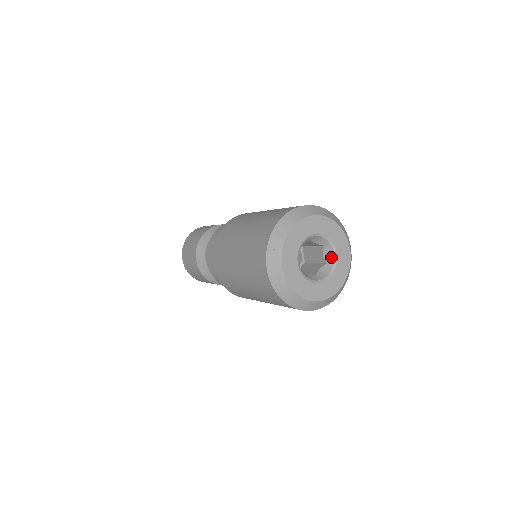
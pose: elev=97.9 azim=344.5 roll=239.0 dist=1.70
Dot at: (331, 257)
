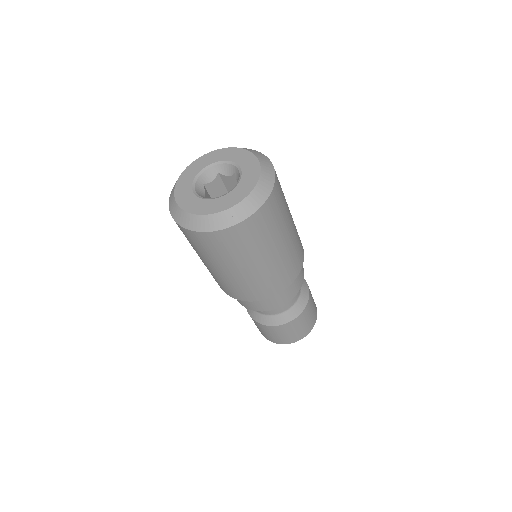
Dot at: (230, 168)
